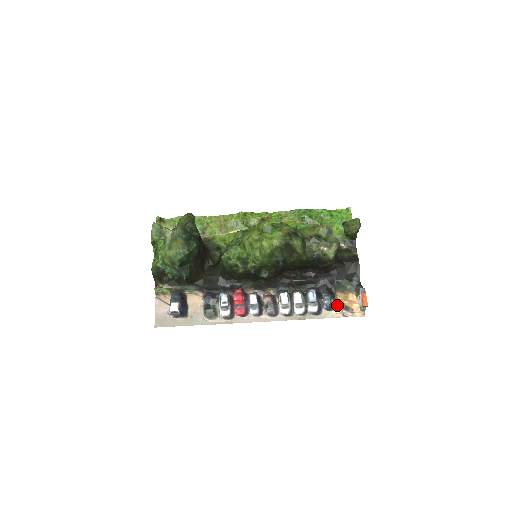
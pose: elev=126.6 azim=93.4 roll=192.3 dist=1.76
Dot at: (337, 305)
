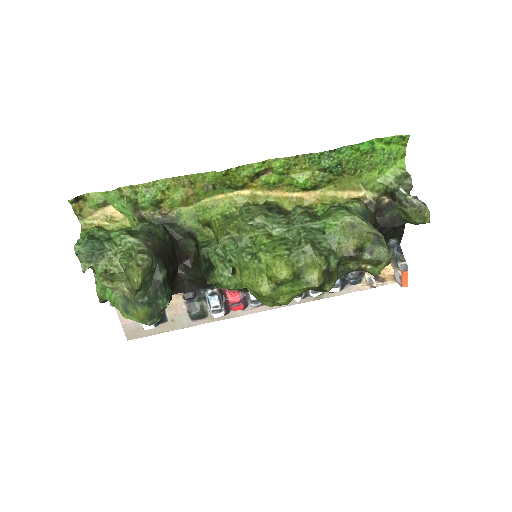
Dot at: (365, 279)
